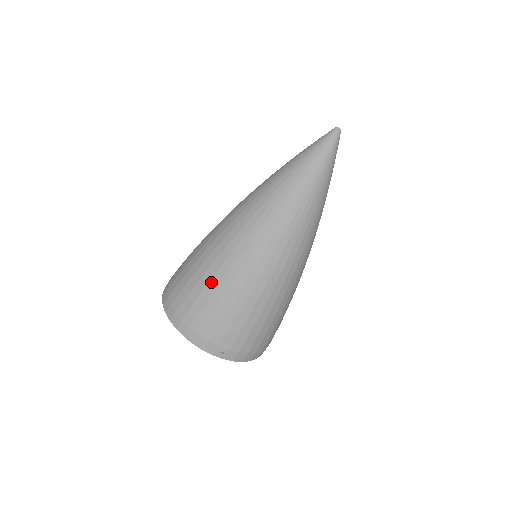
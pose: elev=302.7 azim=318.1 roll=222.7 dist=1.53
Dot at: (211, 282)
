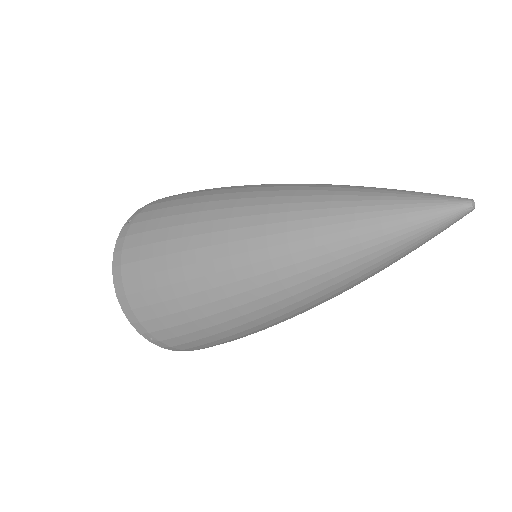
Dot at: (171, 271)
